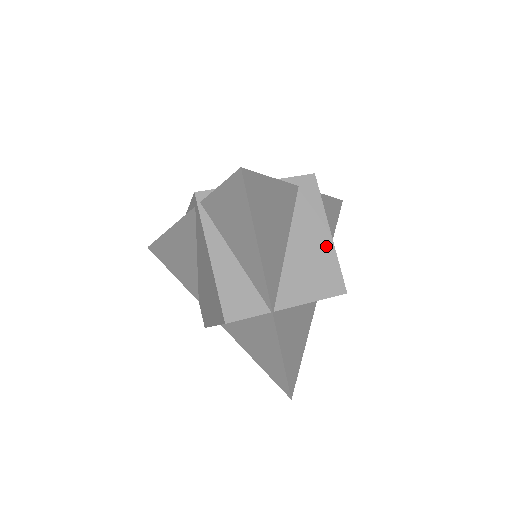
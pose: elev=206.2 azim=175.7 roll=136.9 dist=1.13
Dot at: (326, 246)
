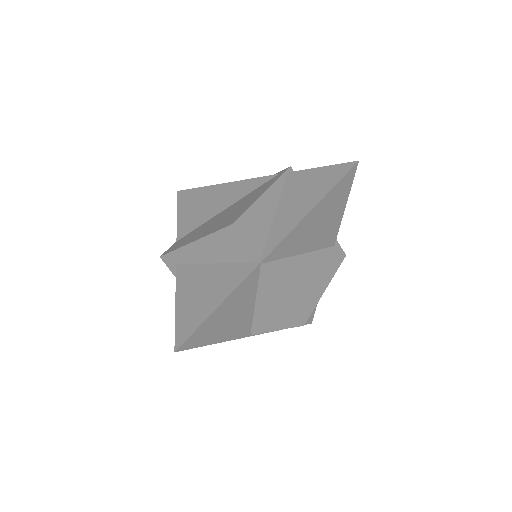
Dot at: (318, 288)
